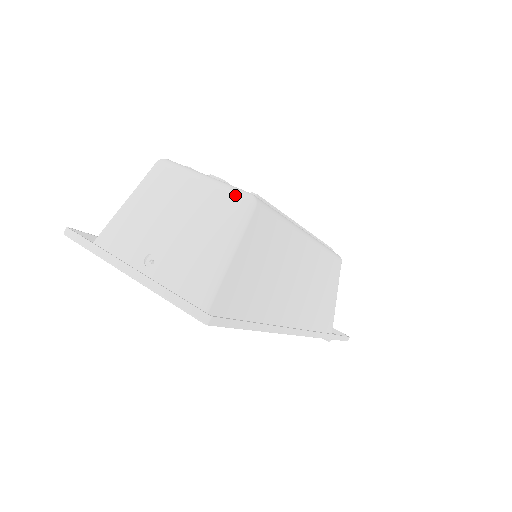
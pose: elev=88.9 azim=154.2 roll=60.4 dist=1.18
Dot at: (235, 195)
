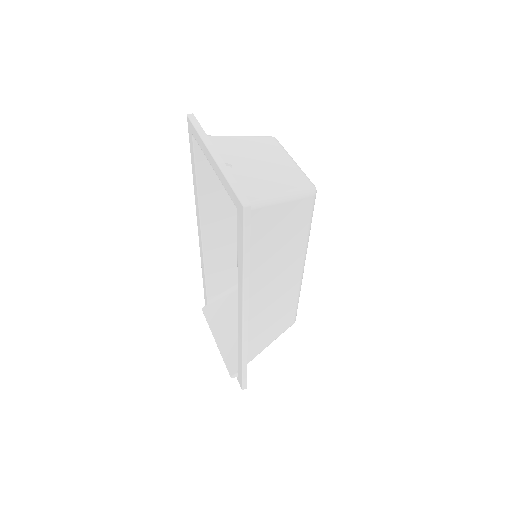
Dot at: (308, 180)
